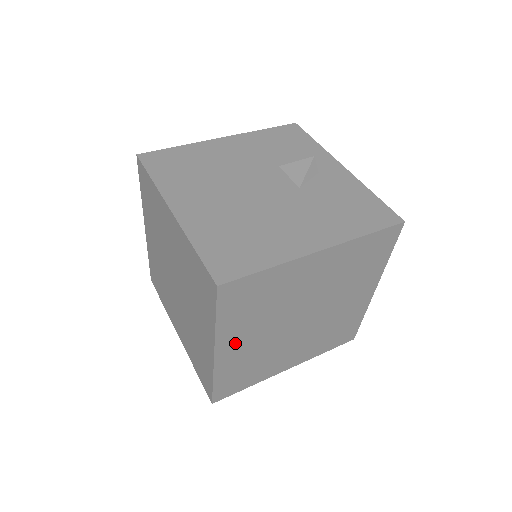
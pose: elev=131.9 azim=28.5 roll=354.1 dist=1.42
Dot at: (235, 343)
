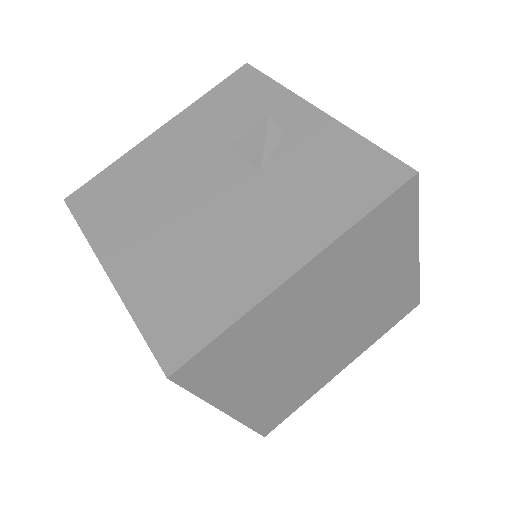
Dot at: (247, 394)
